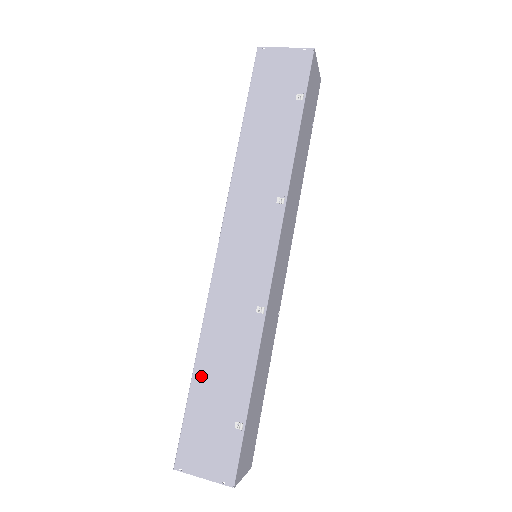
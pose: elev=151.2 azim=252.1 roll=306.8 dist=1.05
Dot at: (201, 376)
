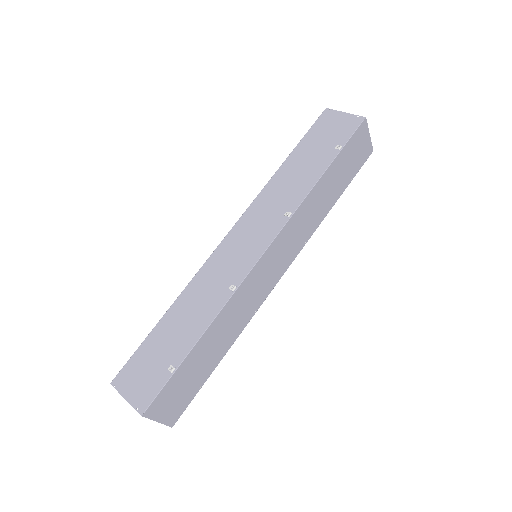
Dot at: (166, 322)
